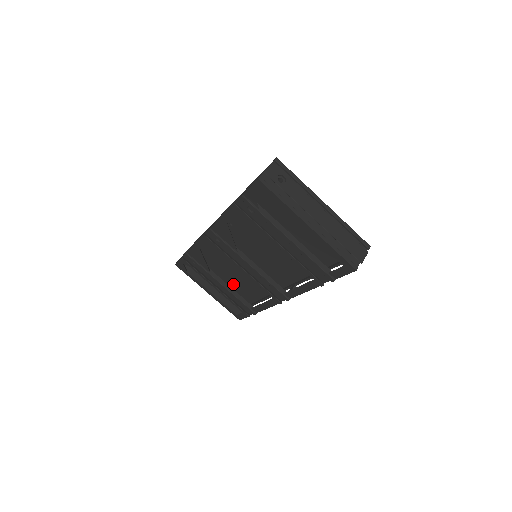
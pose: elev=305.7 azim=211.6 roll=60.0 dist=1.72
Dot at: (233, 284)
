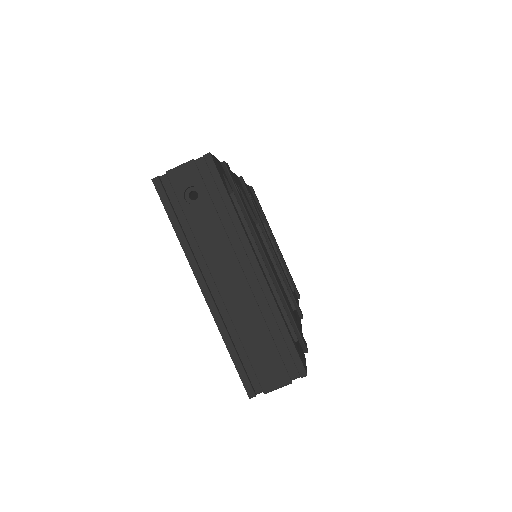
Dot at: occluded
